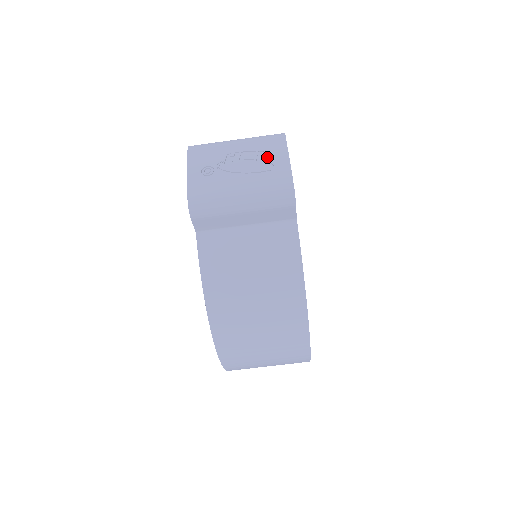
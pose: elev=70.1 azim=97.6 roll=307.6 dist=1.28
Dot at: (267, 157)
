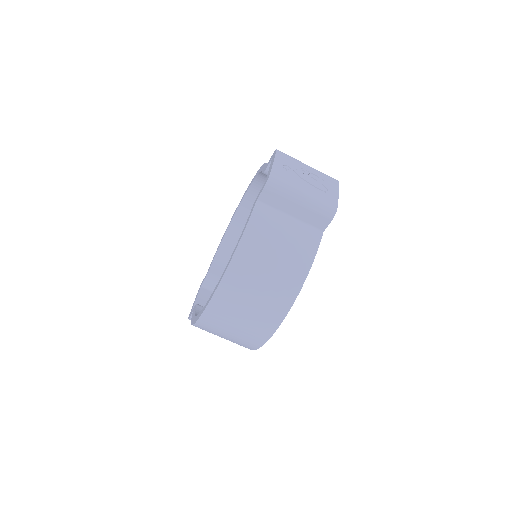
Dot at: (326, 184)
